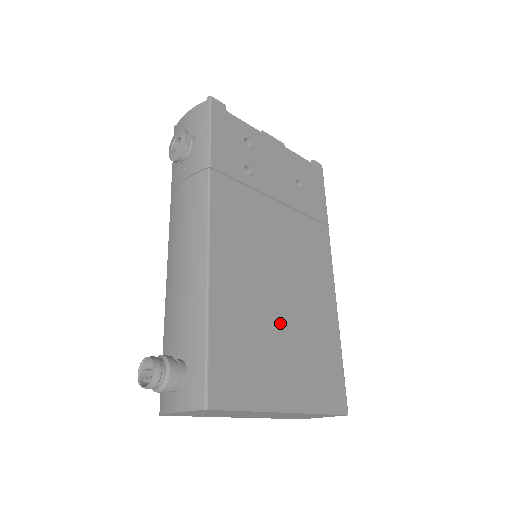
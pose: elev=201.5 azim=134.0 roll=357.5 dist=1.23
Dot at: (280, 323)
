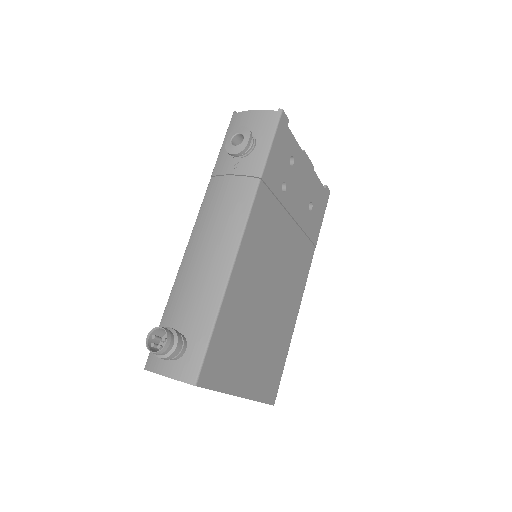
Dot at: (260, 324)
